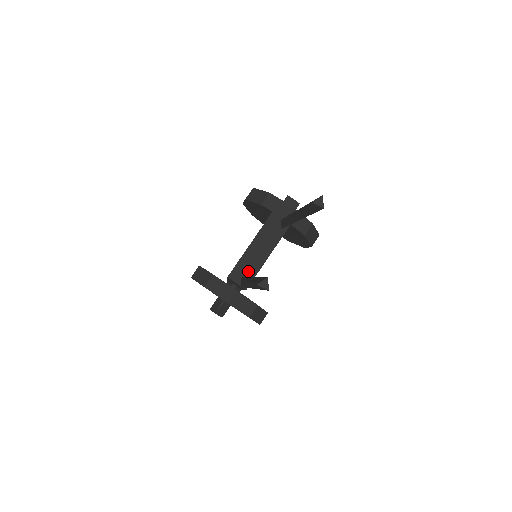
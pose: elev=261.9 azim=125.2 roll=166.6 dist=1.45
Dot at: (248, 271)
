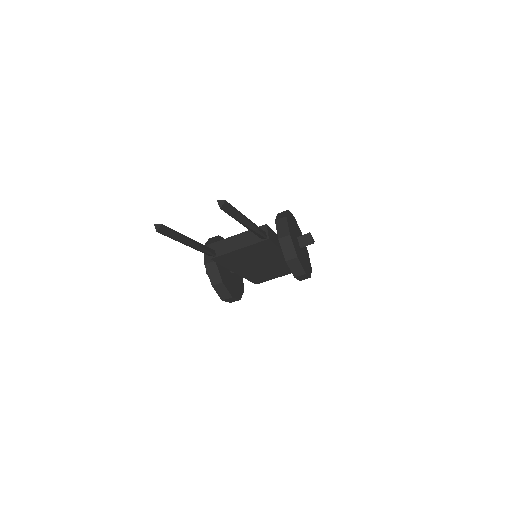
Dot at: (221, 249)
